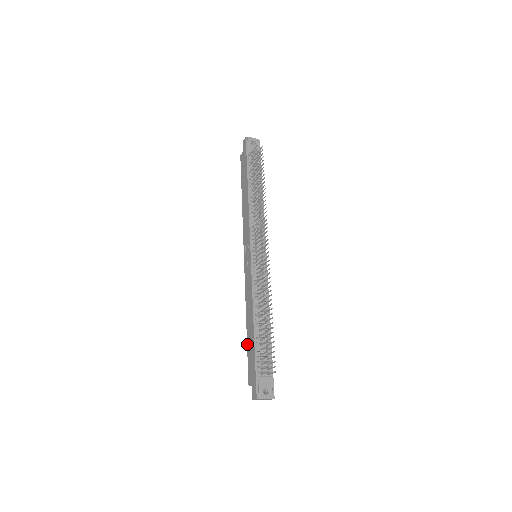
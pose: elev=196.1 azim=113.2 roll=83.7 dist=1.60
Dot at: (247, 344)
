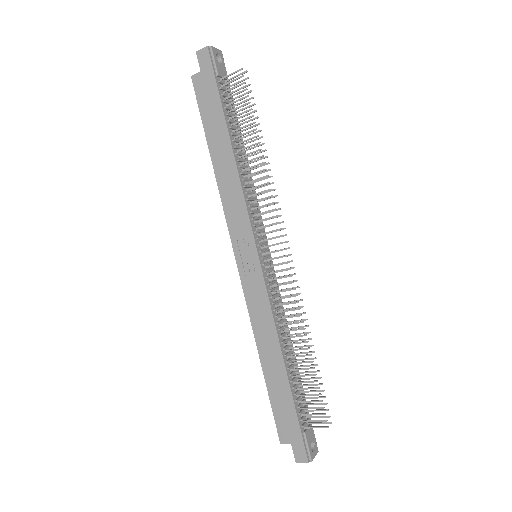
Dot at: (268, 388)
